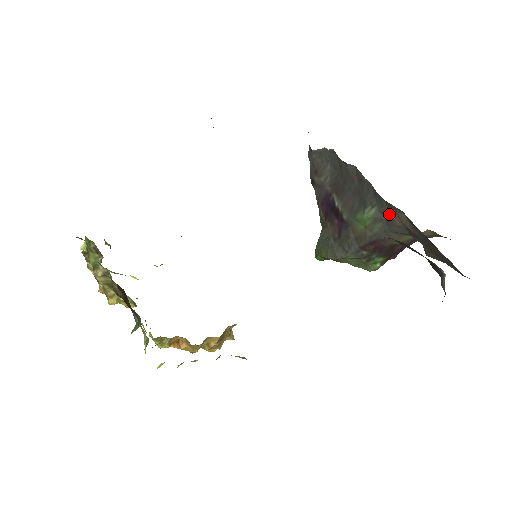
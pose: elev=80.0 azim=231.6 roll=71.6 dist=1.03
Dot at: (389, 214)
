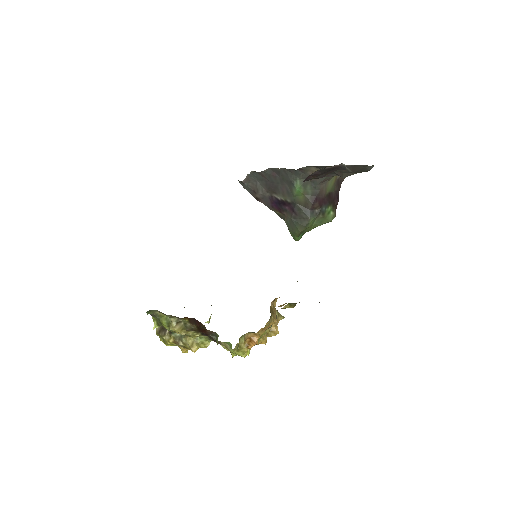
Dot at: (307, 175)
